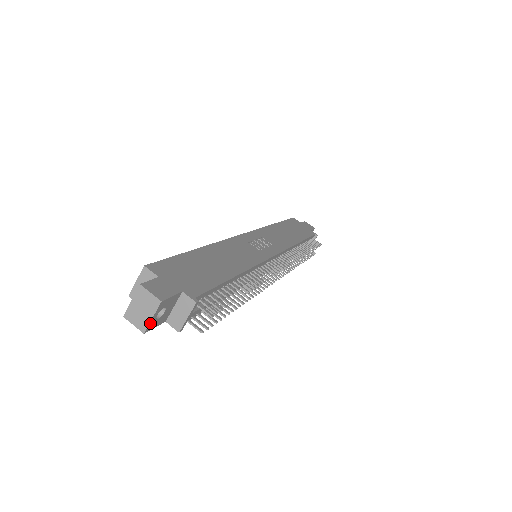
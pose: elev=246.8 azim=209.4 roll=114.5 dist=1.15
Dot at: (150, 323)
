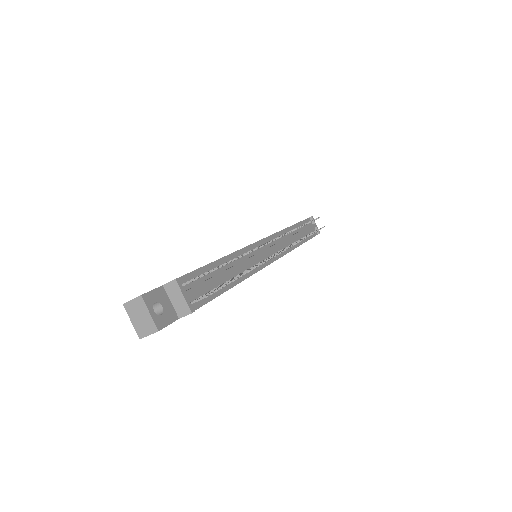
Dot at: (154, 320)
